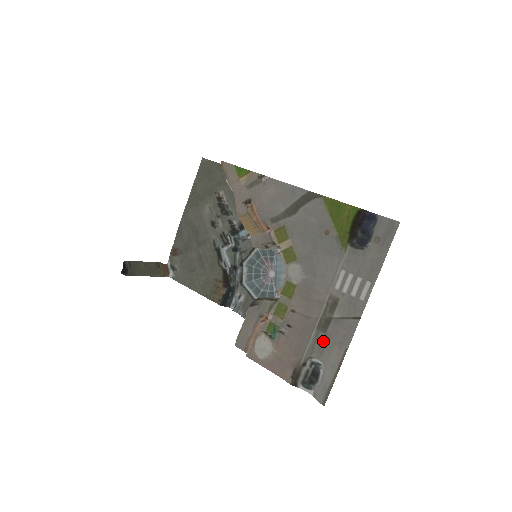
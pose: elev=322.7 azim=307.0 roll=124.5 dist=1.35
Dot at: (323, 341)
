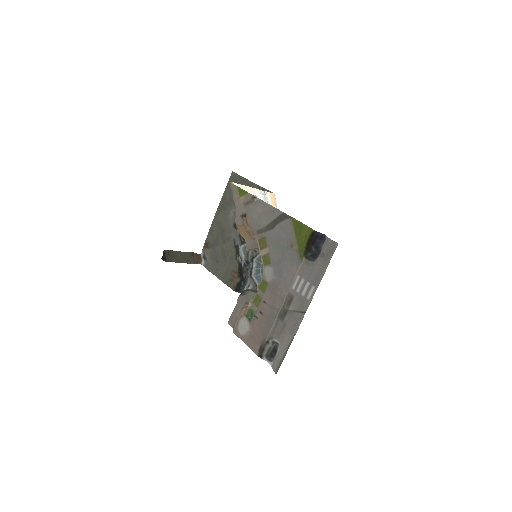
Dot at: (281, 327)
